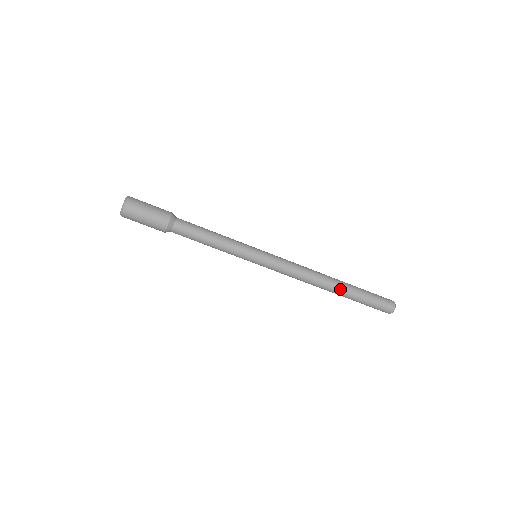
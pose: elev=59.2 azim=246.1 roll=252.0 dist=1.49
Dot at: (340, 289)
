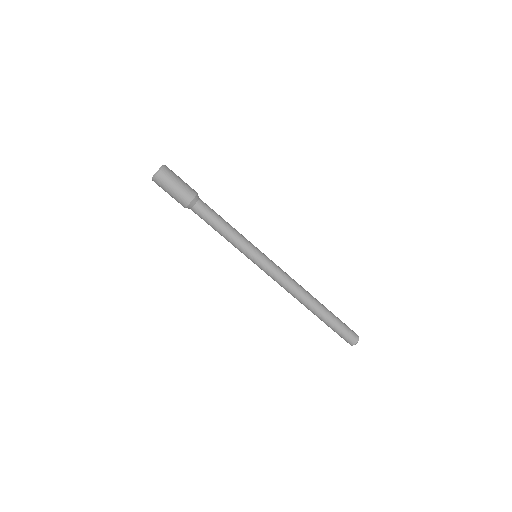
Dot at: (320, 305)
